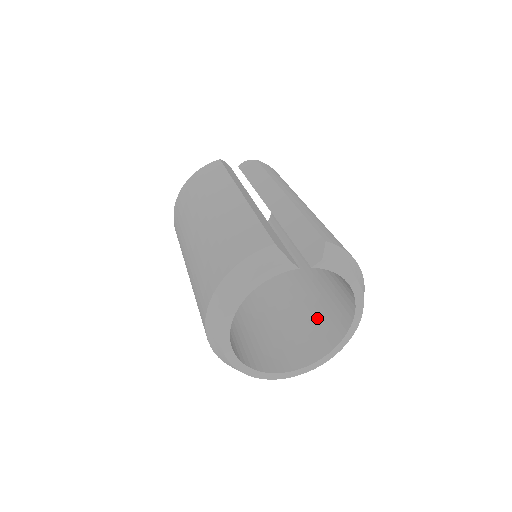
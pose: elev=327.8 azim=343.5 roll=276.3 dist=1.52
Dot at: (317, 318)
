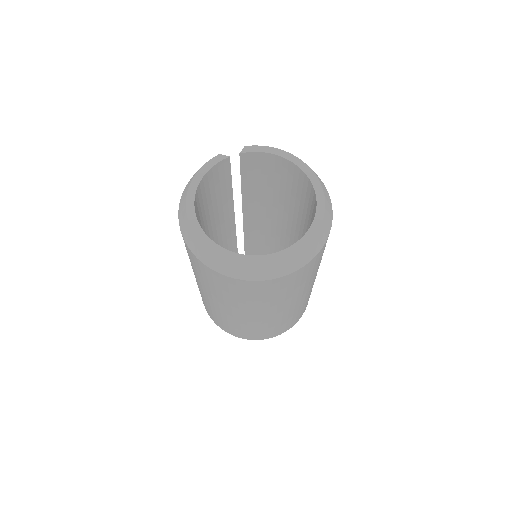
Dot at: occluded
